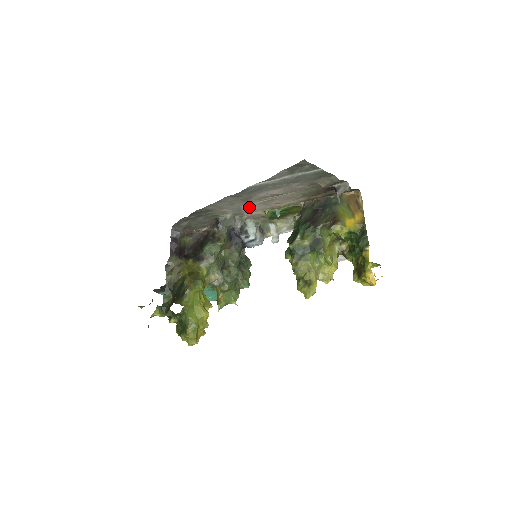
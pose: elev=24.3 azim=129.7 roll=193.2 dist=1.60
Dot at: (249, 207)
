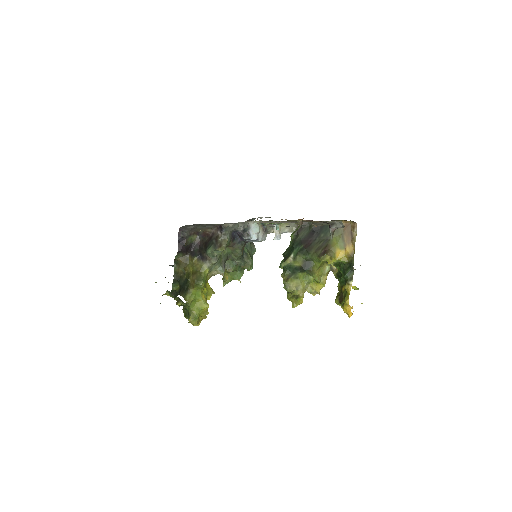
Dot at: occluded
